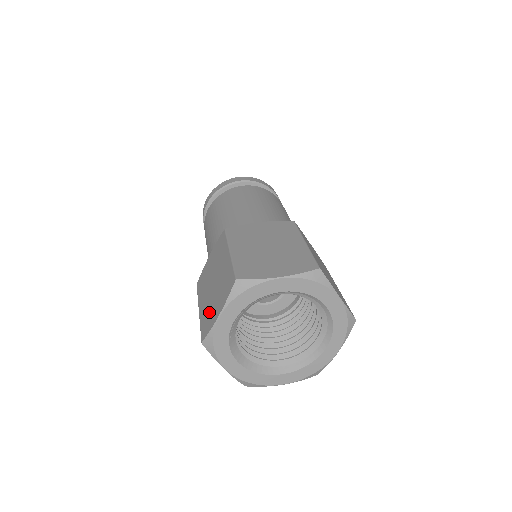
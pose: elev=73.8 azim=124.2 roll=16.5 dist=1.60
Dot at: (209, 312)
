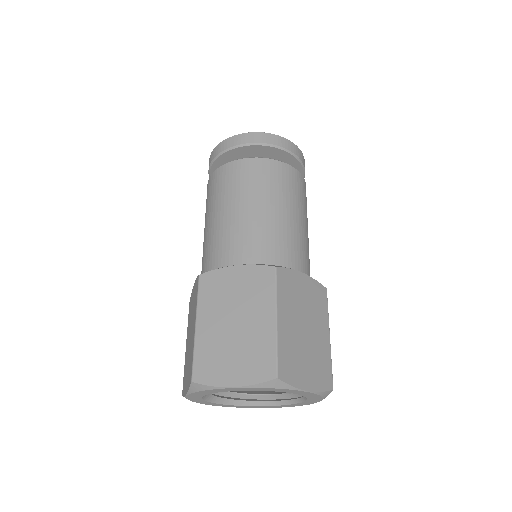
Dot at: (217, 358)
